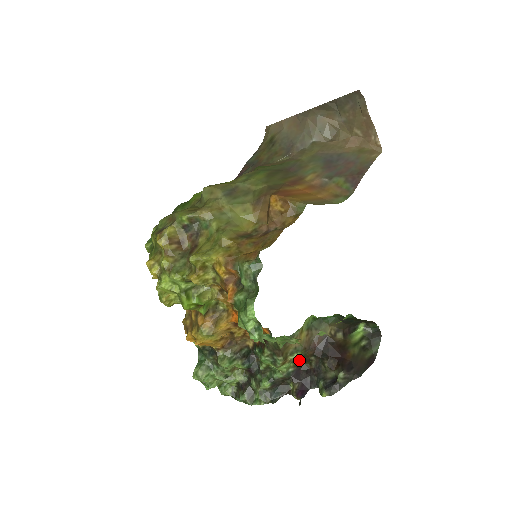
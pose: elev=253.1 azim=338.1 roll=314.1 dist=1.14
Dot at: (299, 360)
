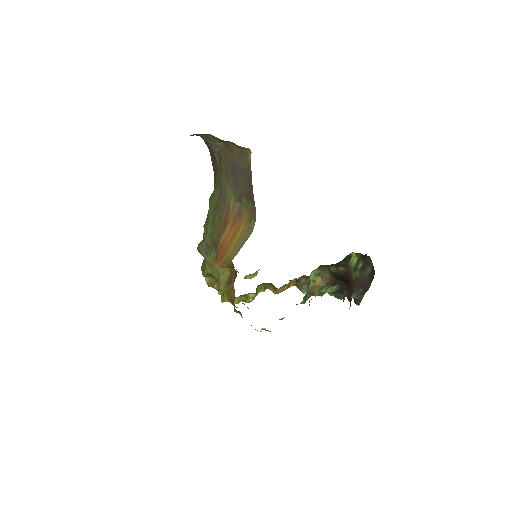
Dot at: (333, 284)
